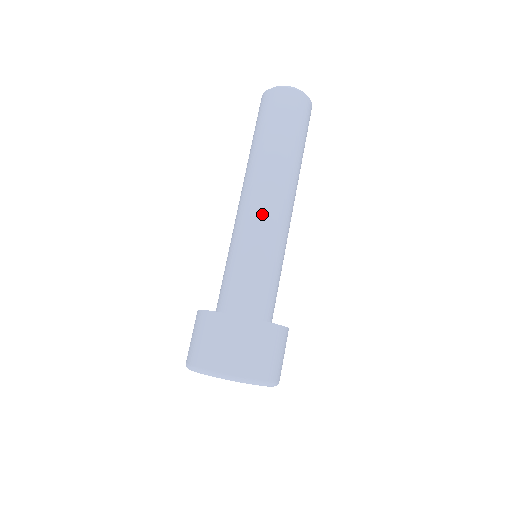
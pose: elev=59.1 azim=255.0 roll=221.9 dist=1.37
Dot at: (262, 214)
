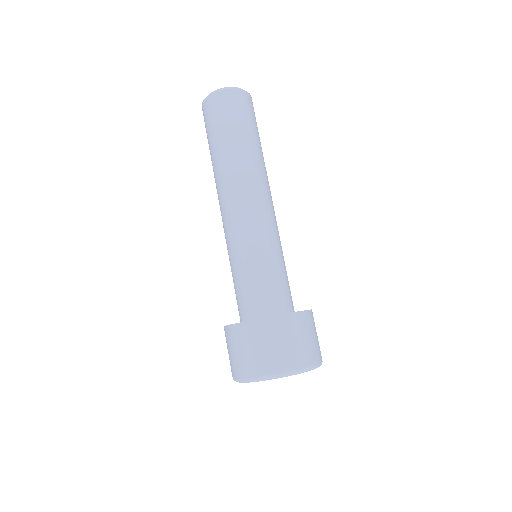
Dot at: (242, 218)
